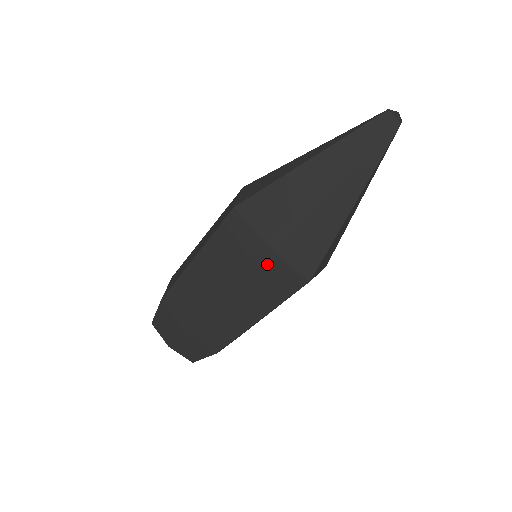
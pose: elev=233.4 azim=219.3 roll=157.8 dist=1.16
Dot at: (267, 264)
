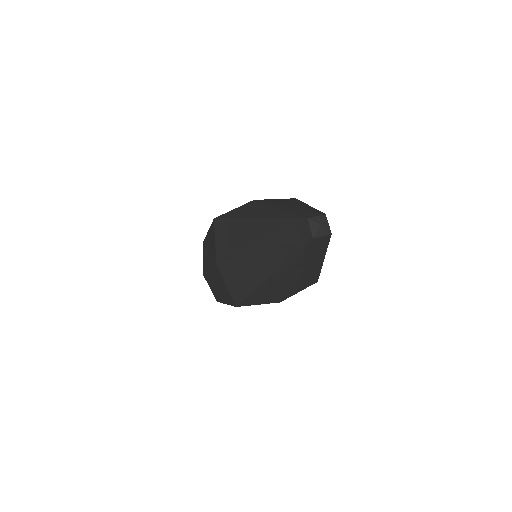
Dot at: (218, 274)
